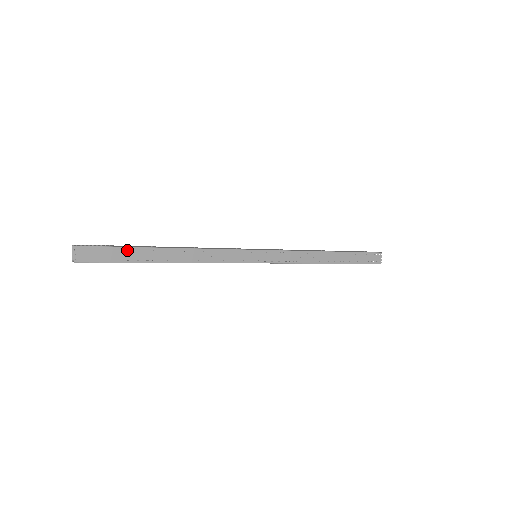
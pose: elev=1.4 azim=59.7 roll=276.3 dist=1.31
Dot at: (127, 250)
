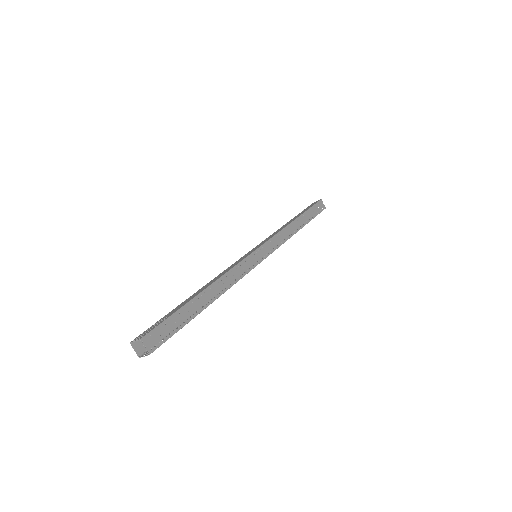
Dot at: (178, 314)
